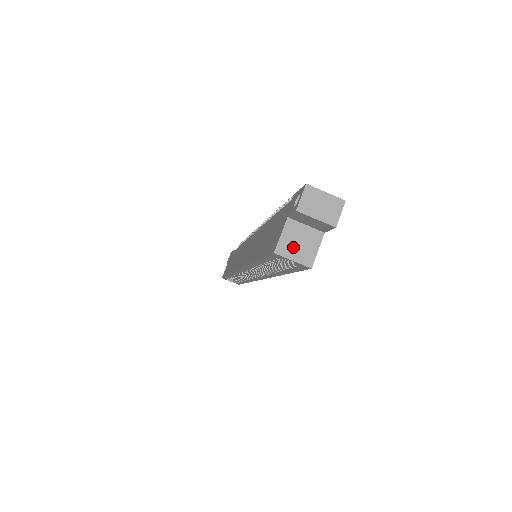
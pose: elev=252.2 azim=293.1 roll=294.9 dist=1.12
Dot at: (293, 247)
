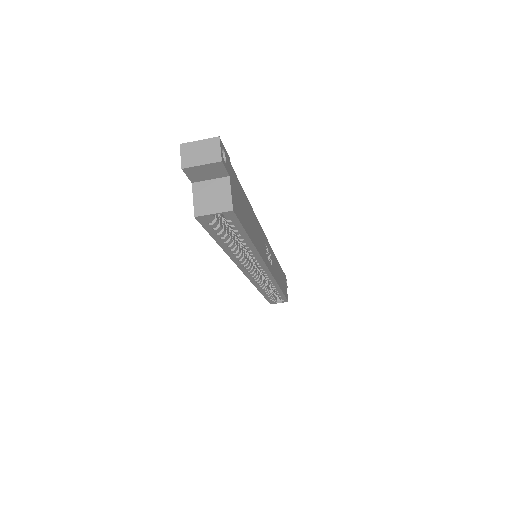
Dot at: (208, 203)
